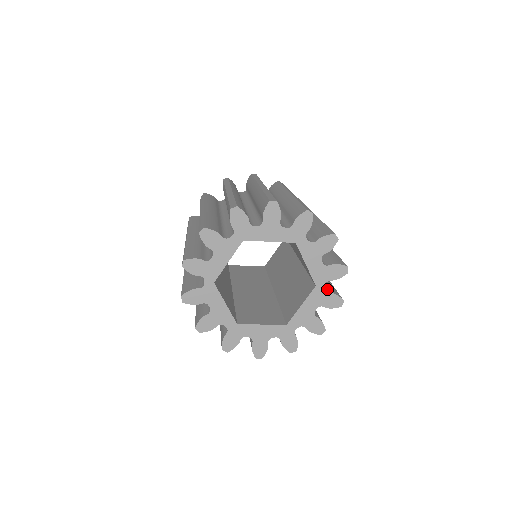
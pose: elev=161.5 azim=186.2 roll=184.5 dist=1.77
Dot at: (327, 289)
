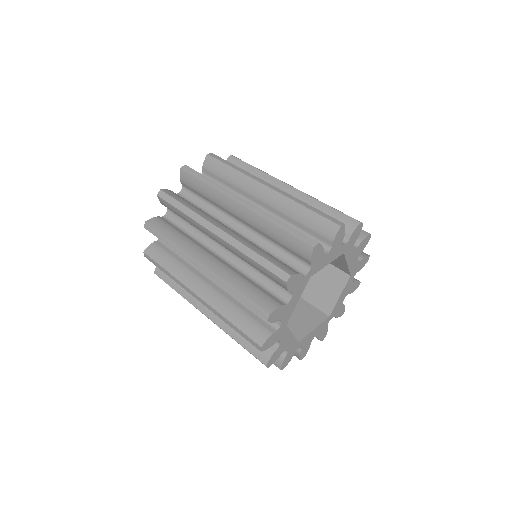
Dot at: occluded
